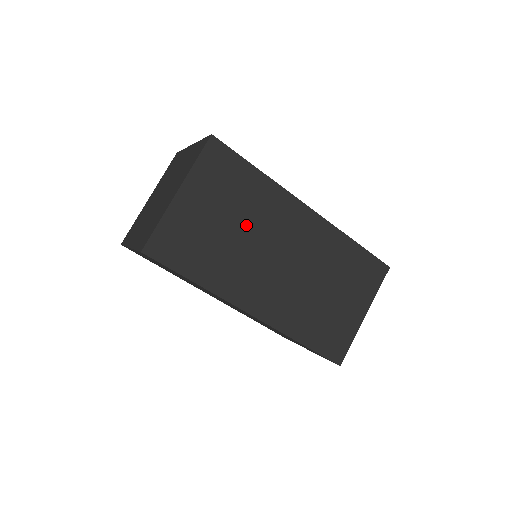
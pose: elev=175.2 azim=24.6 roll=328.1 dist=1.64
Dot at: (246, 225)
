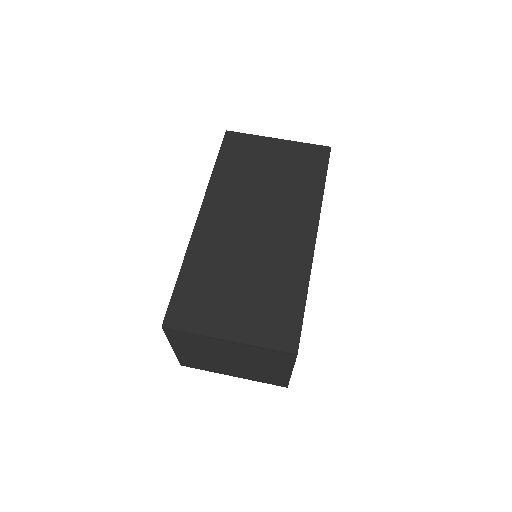
Dot at: occluded
